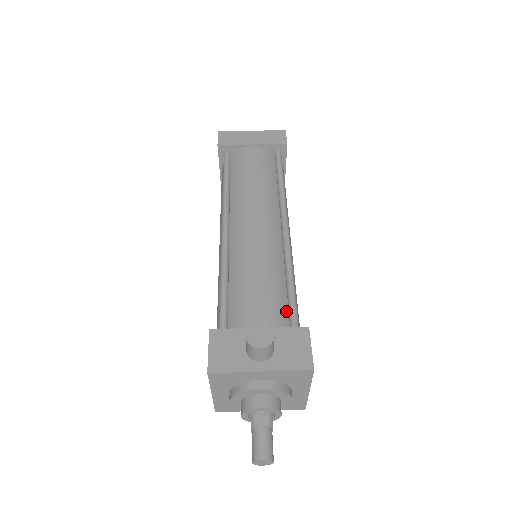
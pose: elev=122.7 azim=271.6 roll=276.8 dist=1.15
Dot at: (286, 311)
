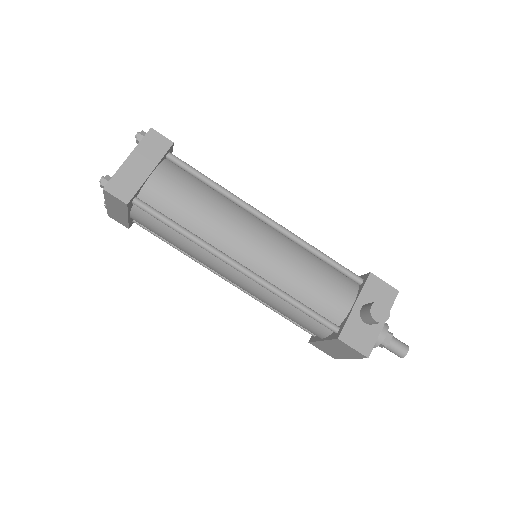
Dot at: (342, 276)
